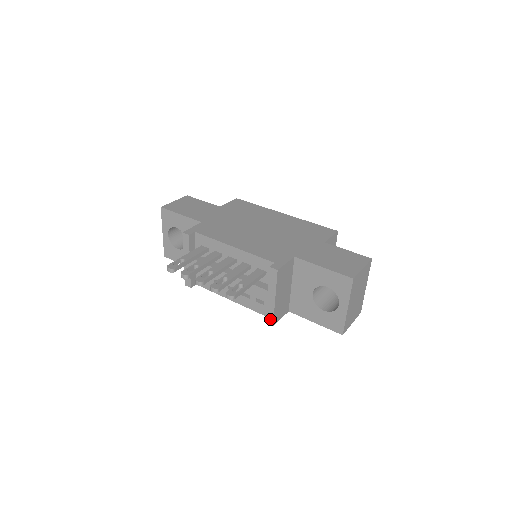
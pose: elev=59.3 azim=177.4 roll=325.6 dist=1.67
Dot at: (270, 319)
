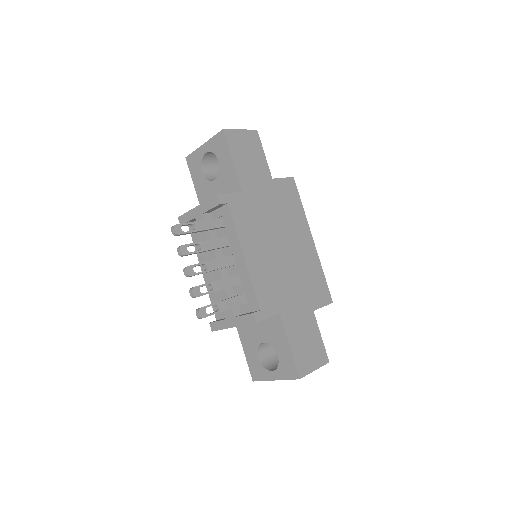
Dot at: (215, 327)
